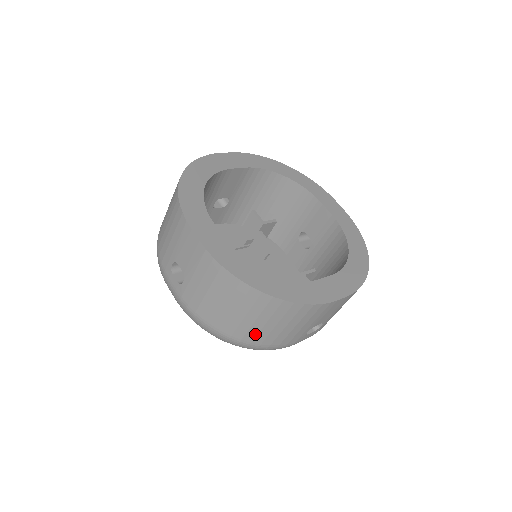
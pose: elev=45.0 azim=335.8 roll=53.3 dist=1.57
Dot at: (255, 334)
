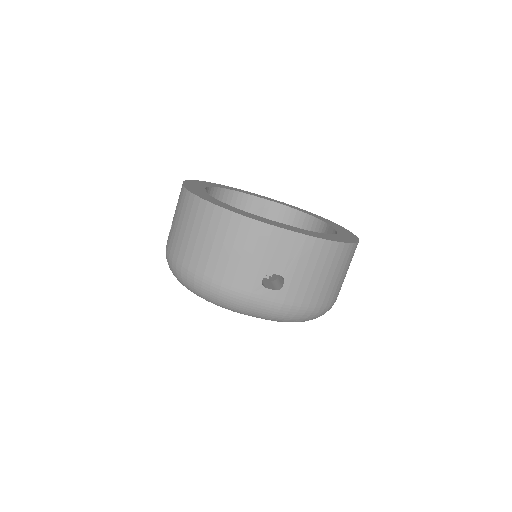
Dot at: (206, 261)
